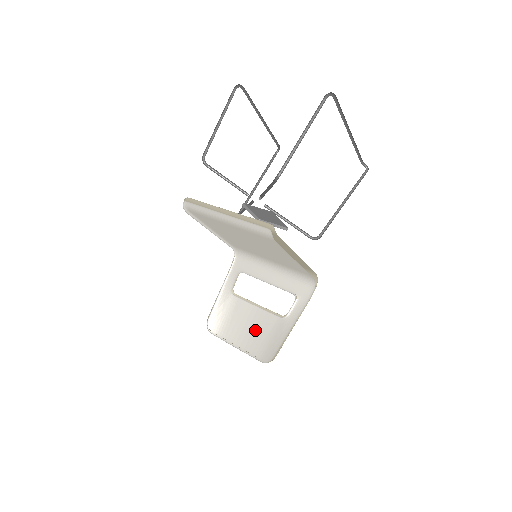
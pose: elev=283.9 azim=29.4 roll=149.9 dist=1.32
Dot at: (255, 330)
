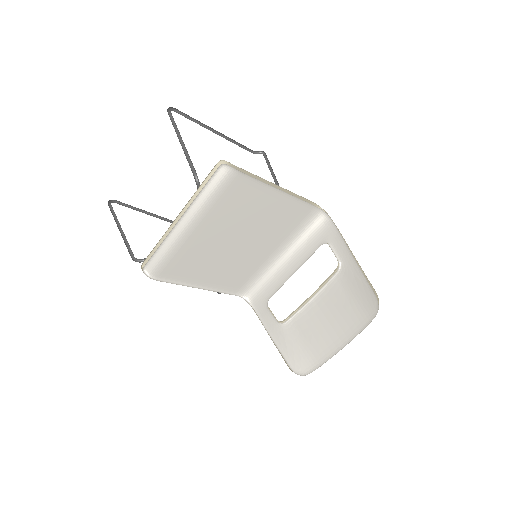
Dot at: (335, 313)
